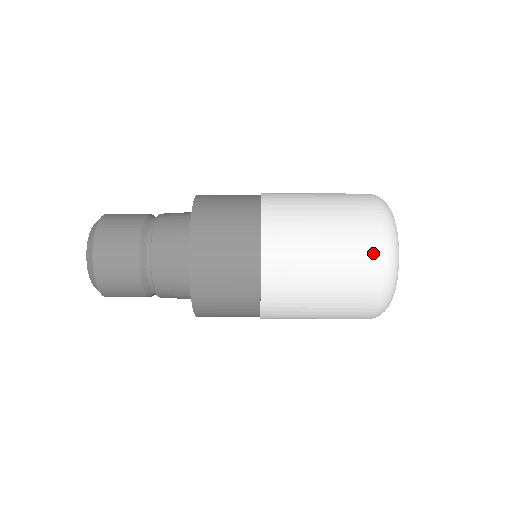
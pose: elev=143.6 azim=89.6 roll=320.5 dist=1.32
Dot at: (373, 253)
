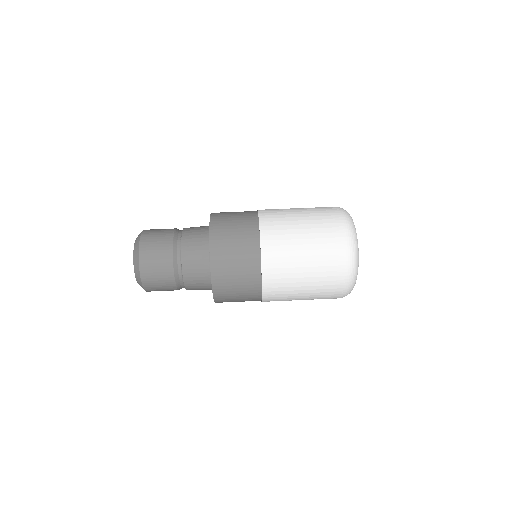
Dot at: (340, 271)
